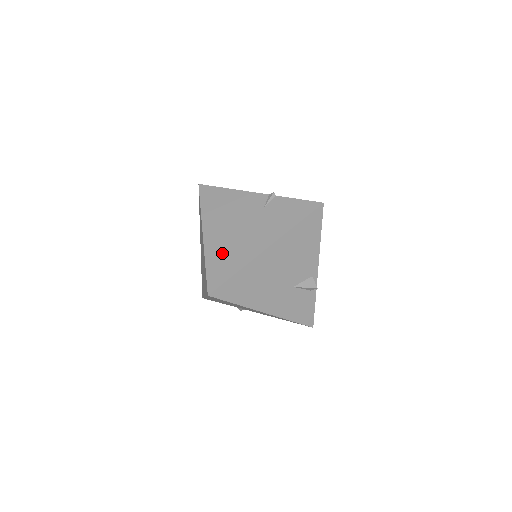
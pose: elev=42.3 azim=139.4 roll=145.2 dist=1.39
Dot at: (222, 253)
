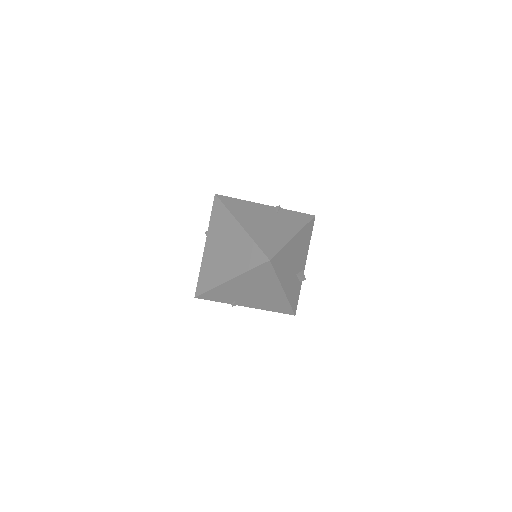
Dot at: (264, 236)
